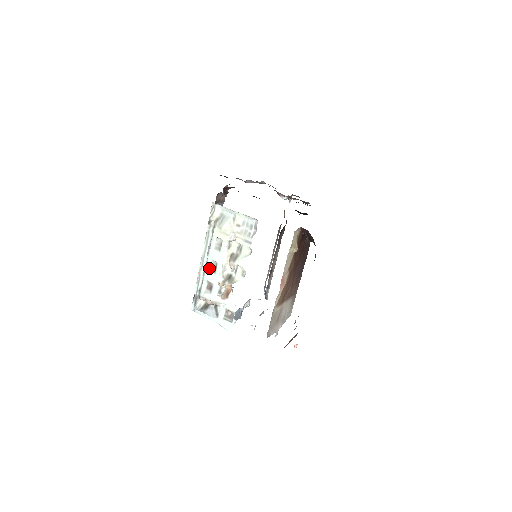
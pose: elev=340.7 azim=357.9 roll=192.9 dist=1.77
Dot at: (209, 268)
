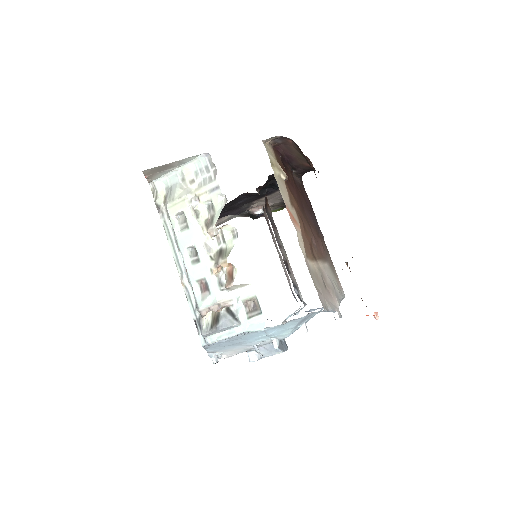
Dot at: (189, 262)
